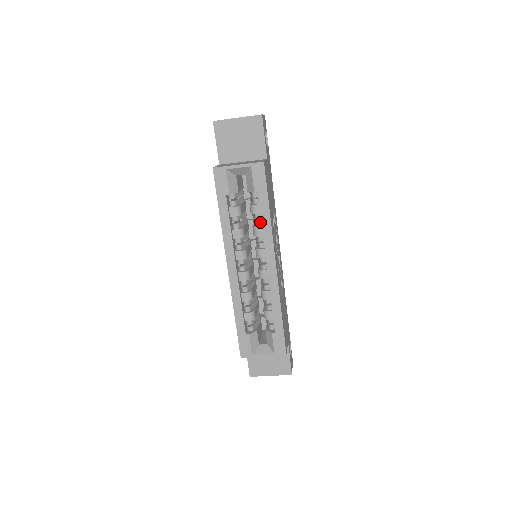
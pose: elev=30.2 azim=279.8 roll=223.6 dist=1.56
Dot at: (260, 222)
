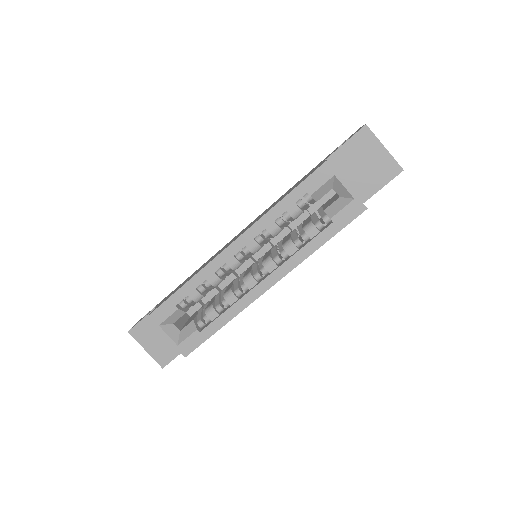
Dot at: (301, 243)
